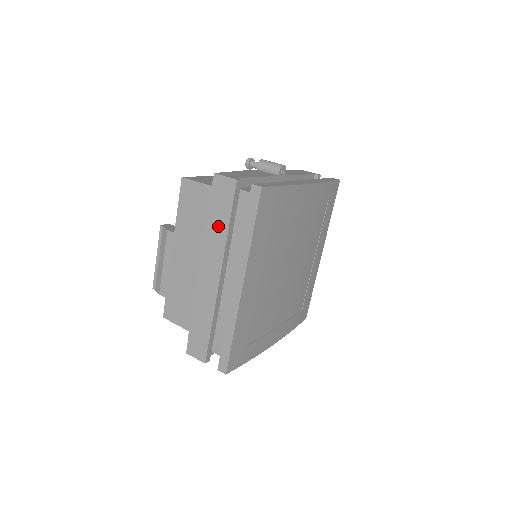
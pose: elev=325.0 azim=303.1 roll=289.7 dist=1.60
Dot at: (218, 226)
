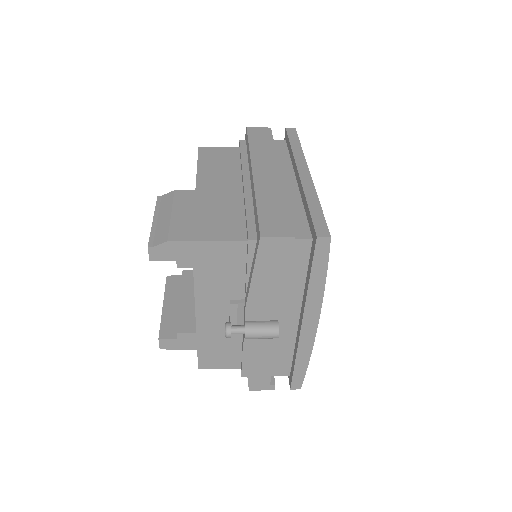
Dot at: (263, 147)
